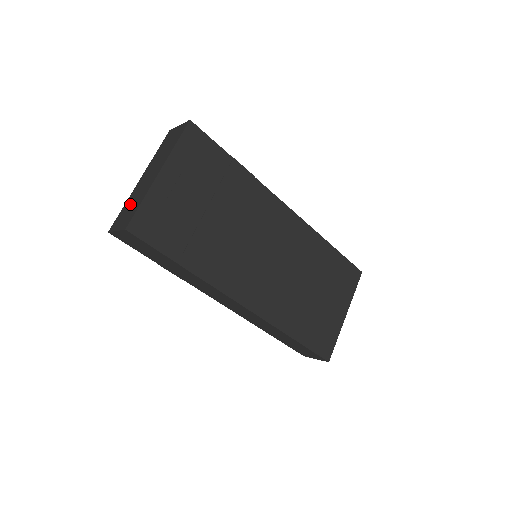
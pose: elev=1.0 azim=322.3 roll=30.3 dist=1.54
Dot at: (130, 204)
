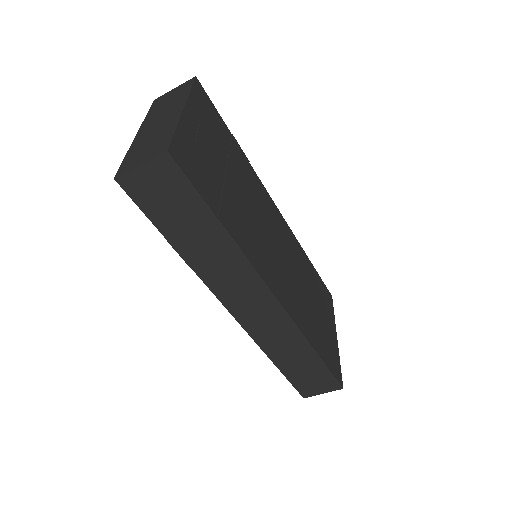
Dot at: (144, 145)
